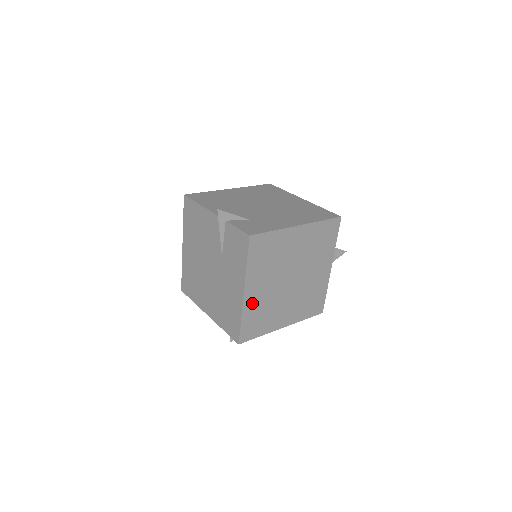
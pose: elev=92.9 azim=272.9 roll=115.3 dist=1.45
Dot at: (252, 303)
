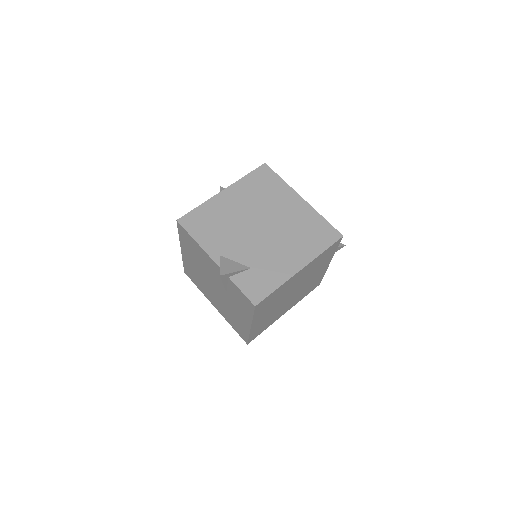
Dot at: (258, 325)
